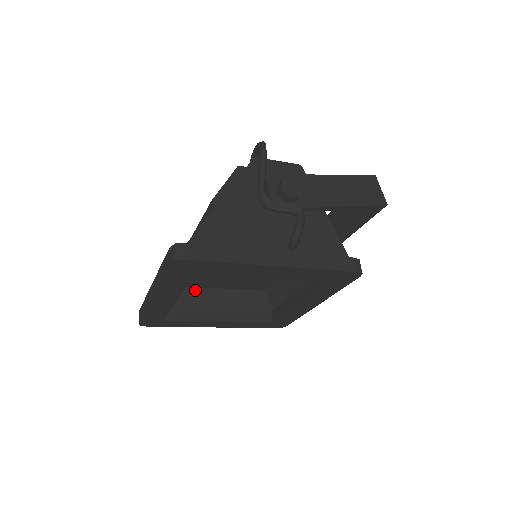
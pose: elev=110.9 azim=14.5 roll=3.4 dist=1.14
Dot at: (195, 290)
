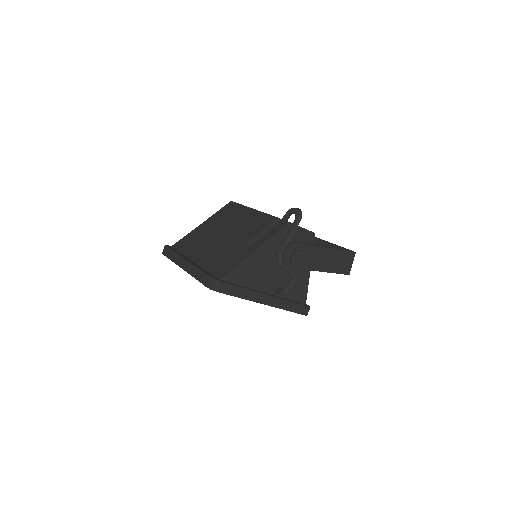
Dot at: occluded
